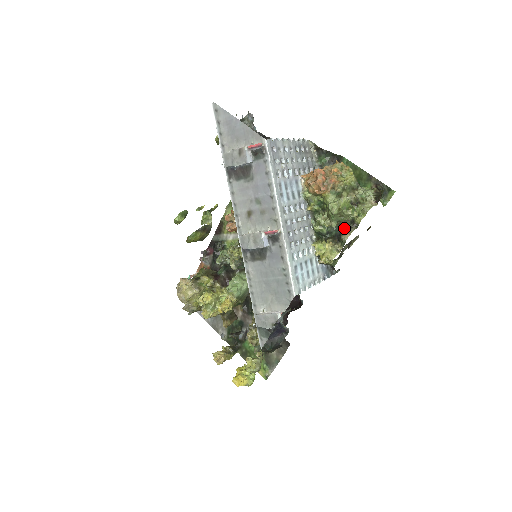
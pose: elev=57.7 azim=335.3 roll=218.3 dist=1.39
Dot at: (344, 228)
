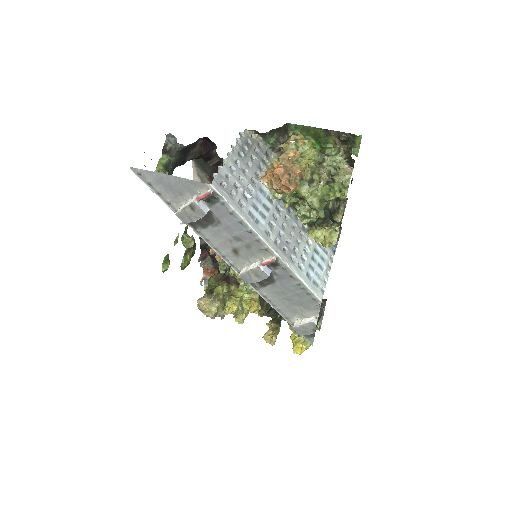
Dot at: (332, 209)
